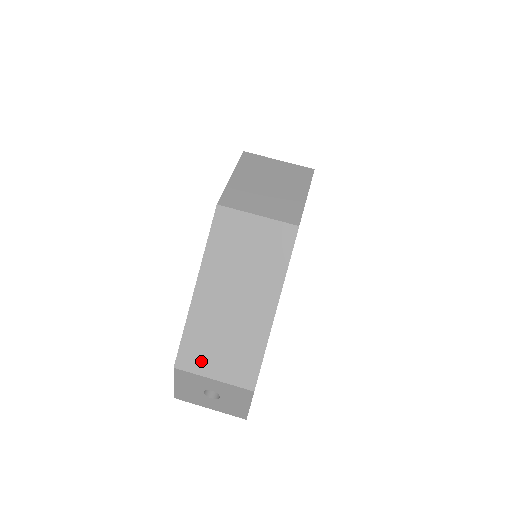
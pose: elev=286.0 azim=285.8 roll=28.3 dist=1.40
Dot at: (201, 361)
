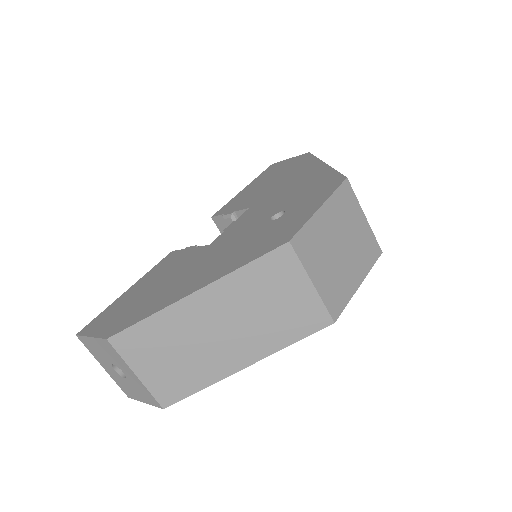
Dot at: (139, 354)
